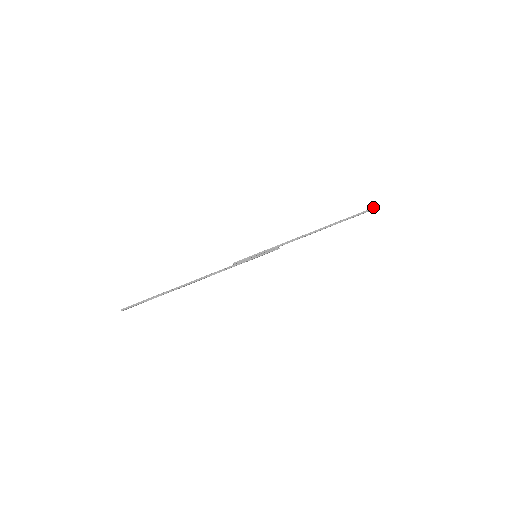
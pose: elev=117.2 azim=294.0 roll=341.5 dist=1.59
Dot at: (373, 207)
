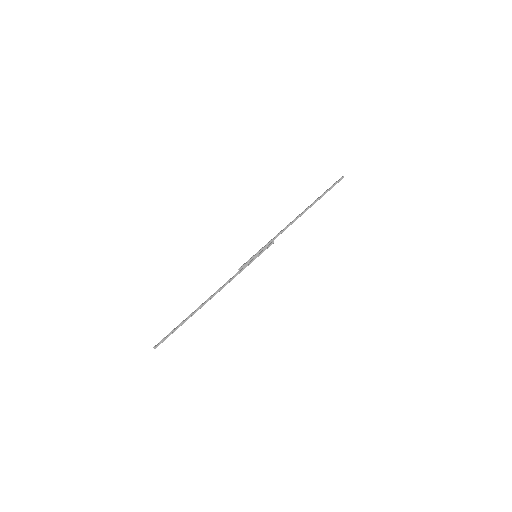
Dot at: (341, 178)
